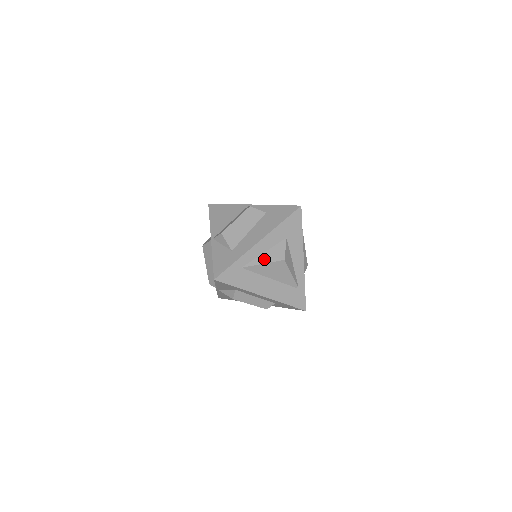
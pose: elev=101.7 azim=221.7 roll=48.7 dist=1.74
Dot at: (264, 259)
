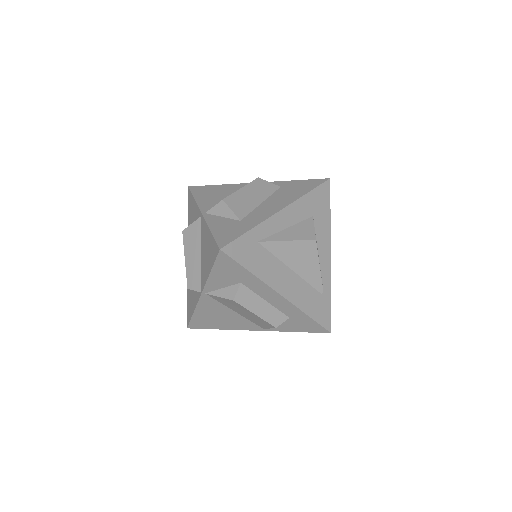
Dot at: (288, 235)
